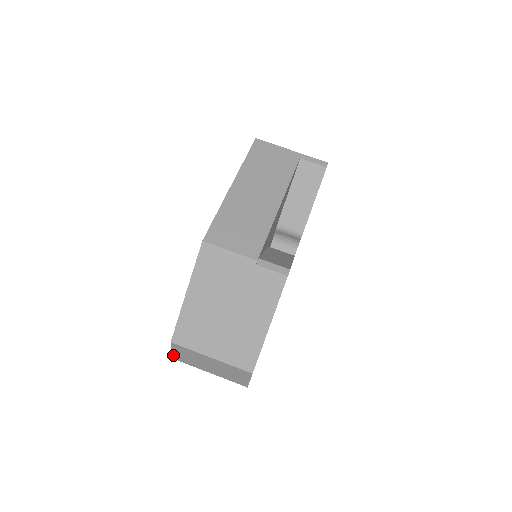
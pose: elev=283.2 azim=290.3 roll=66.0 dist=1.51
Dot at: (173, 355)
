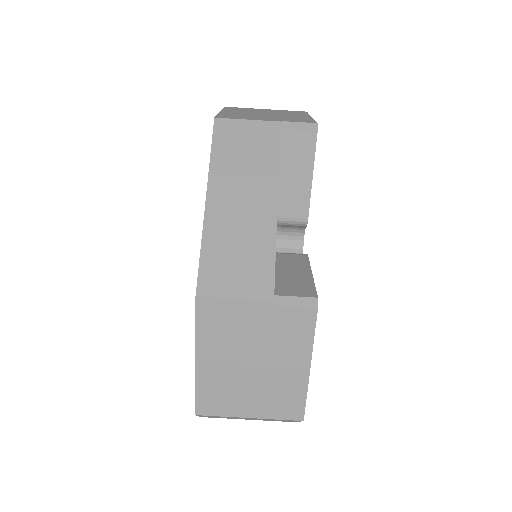
Dot at: occluded
